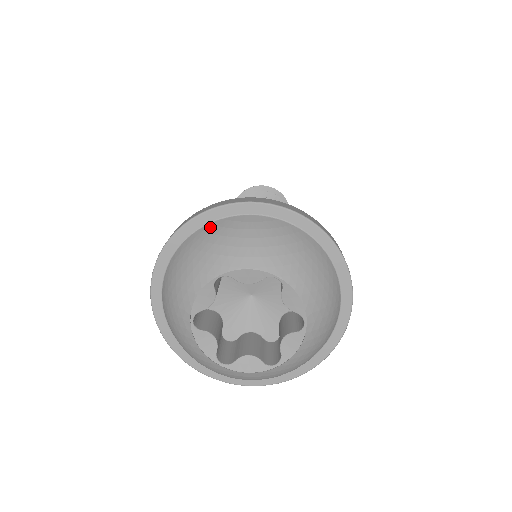
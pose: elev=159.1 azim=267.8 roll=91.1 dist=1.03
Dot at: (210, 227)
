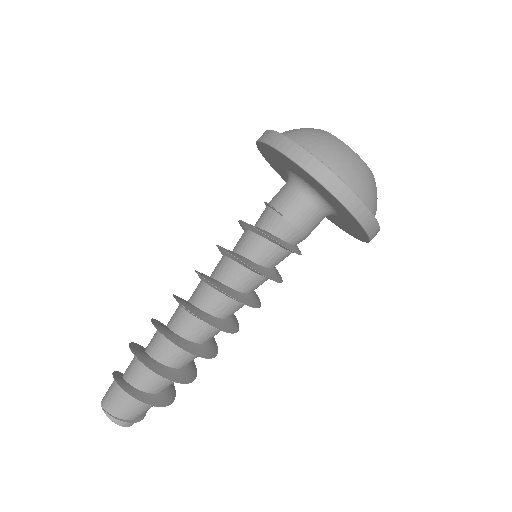
Dot at: occluded
